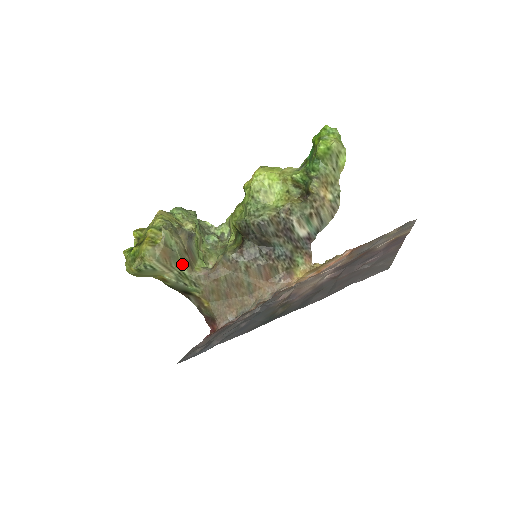
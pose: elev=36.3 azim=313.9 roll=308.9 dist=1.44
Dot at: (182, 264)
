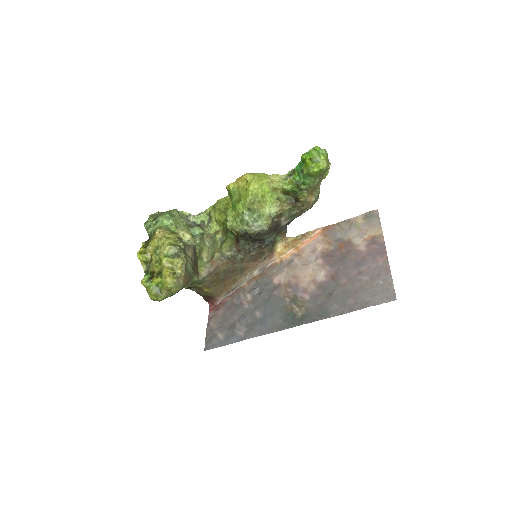
Dot at: (194, 276)
